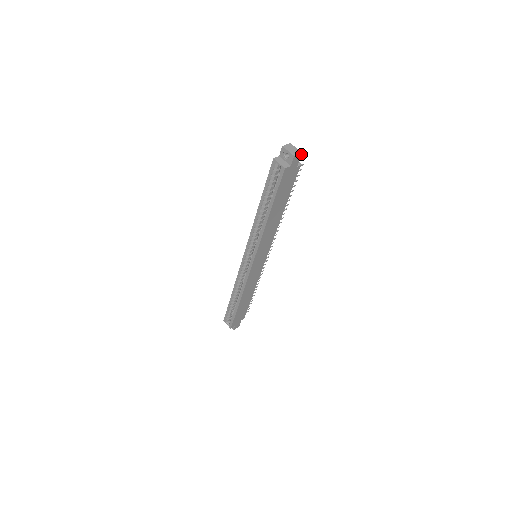
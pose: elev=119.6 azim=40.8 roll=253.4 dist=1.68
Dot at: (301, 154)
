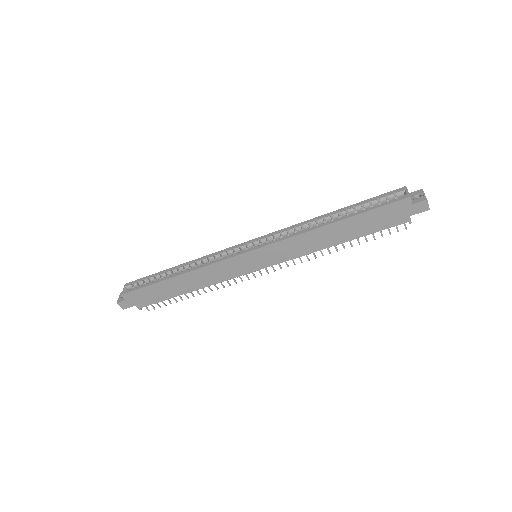
Dot at: occluded
